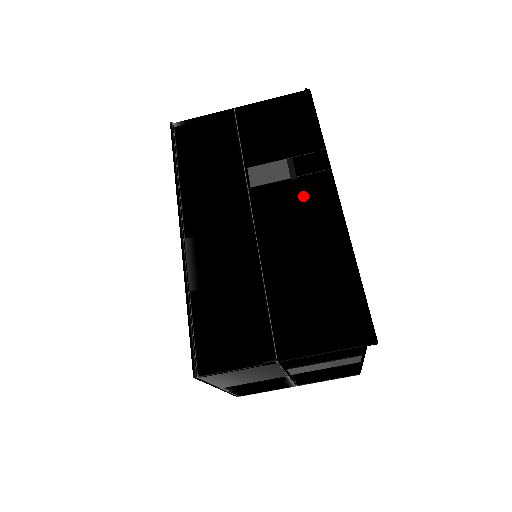
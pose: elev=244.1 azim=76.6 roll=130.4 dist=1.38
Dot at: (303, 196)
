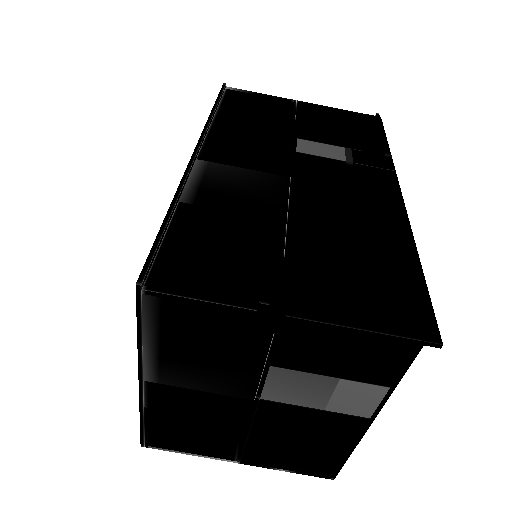
Dot at: (358, 178)
